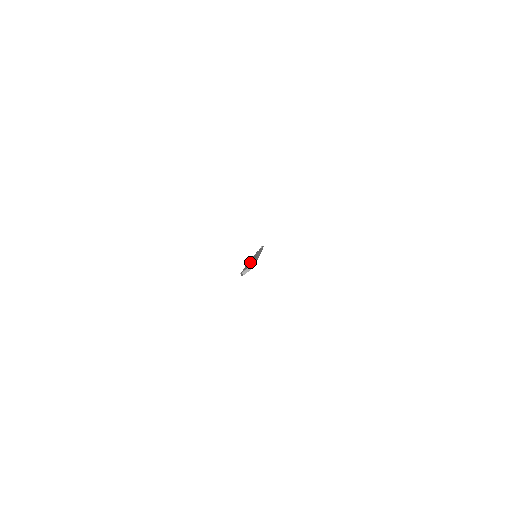
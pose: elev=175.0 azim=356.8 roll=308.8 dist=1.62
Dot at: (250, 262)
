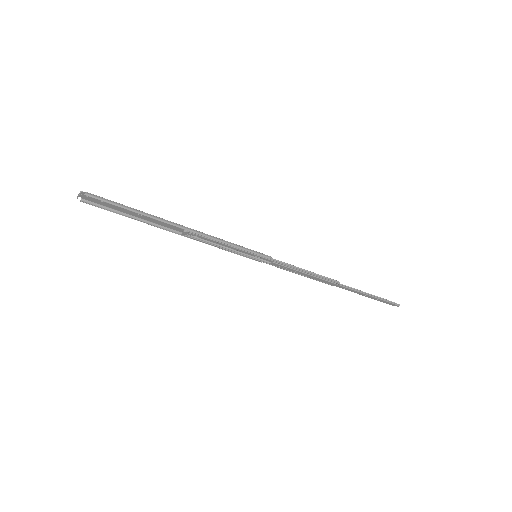
Dot at: (154, 218)
